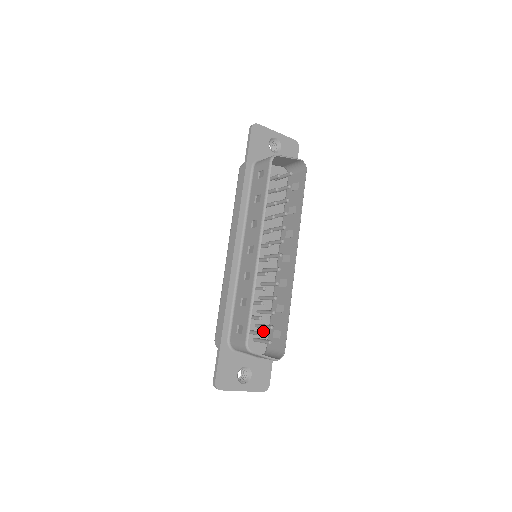
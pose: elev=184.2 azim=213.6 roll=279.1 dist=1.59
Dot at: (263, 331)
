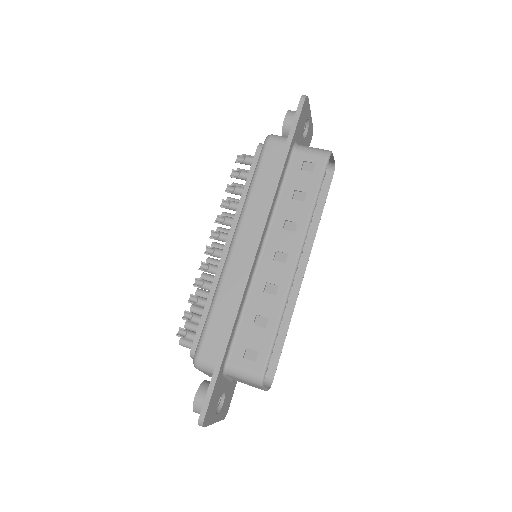
Dot at: occluded
